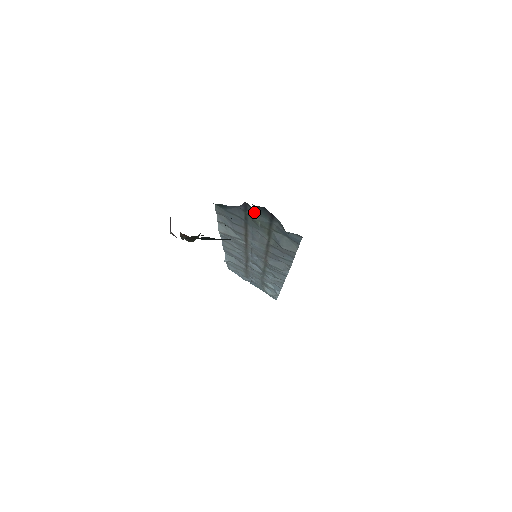
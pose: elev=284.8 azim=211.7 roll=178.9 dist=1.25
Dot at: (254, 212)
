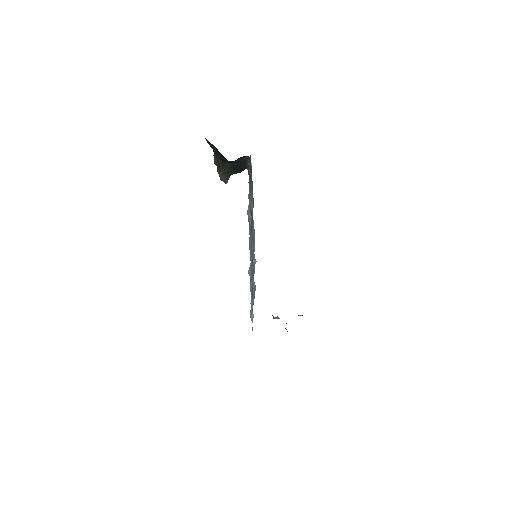
Dot at: occluded
